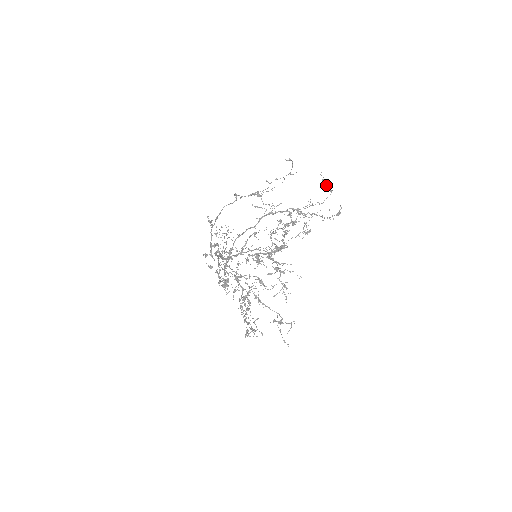
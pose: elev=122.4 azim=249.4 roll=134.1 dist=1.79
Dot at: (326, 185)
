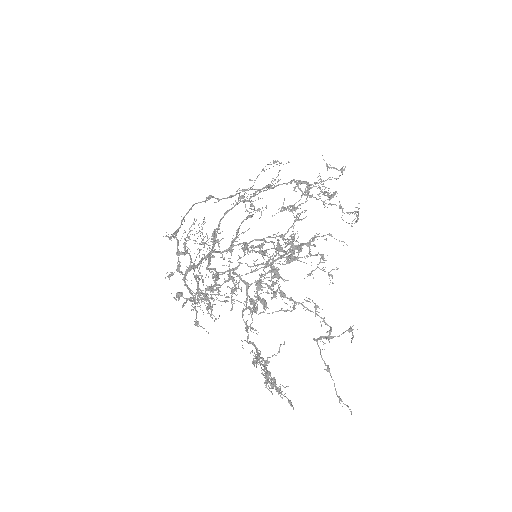
Dot at: (333, 168)
